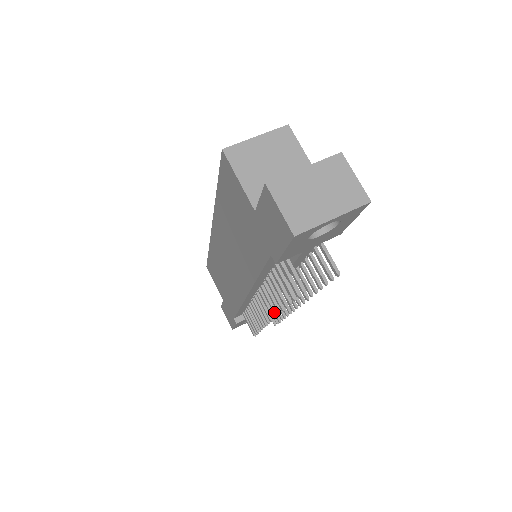
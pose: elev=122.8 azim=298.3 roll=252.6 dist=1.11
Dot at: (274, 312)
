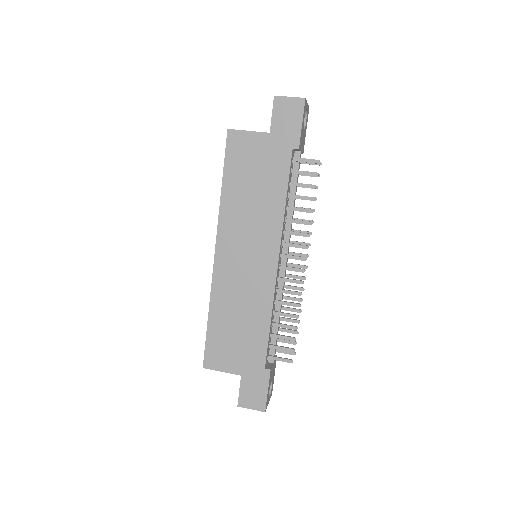
Dot at: (304, 245)
